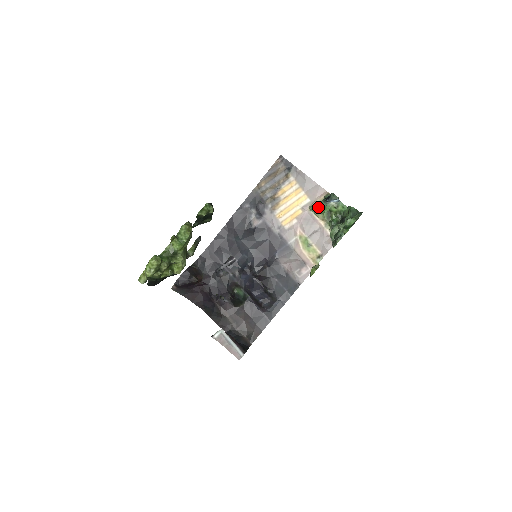
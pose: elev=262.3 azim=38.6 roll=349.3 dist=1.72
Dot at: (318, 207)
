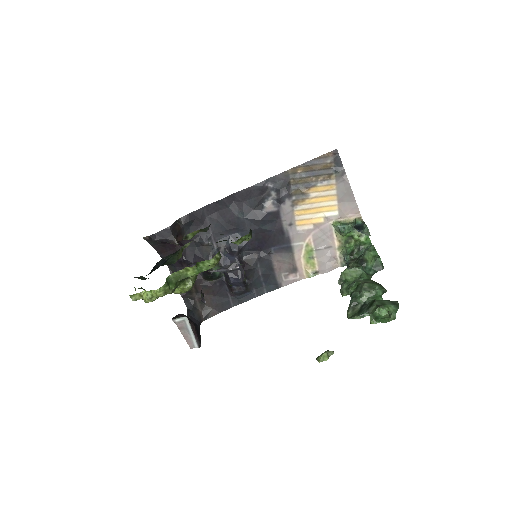
Dot at: (344, 230)
